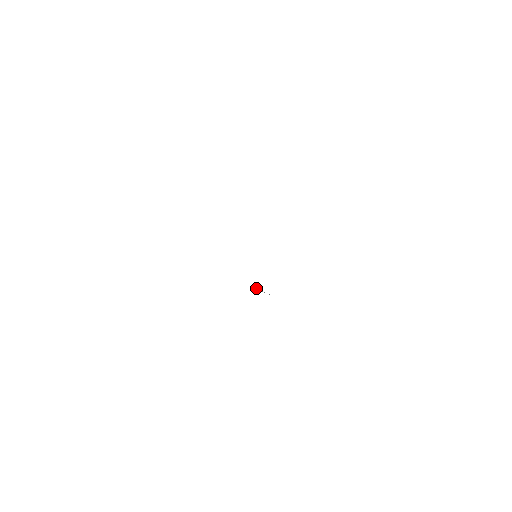
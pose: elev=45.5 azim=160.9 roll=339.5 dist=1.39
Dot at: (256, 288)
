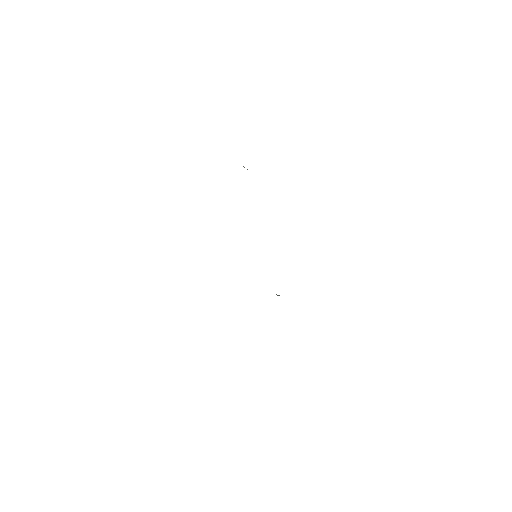
Dot at: (276, 294)
